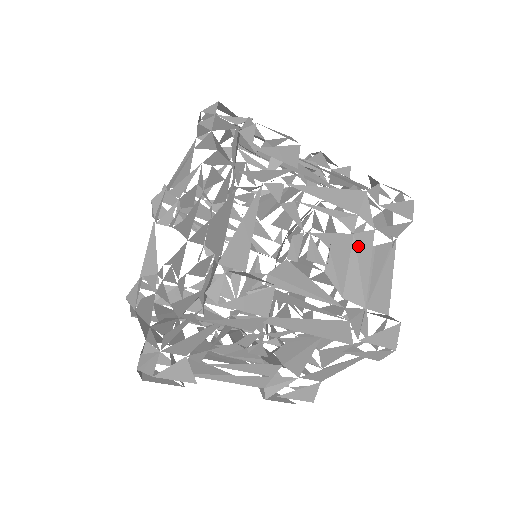
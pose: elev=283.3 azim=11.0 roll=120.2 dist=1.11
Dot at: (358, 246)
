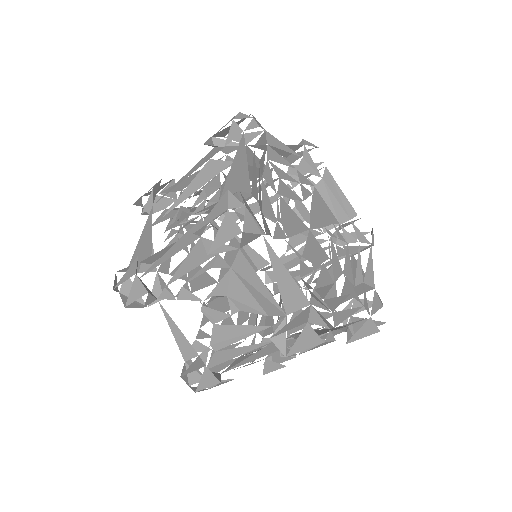
Dot at: (241, 274)
